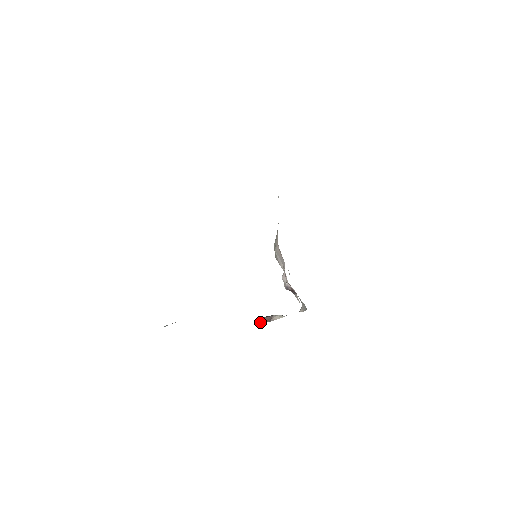
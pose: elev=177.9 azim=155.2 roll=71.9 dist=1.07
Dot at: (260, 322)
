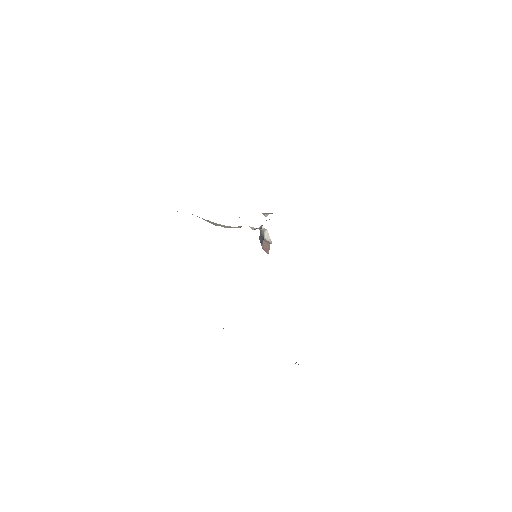
Dot at: (267, 251)
